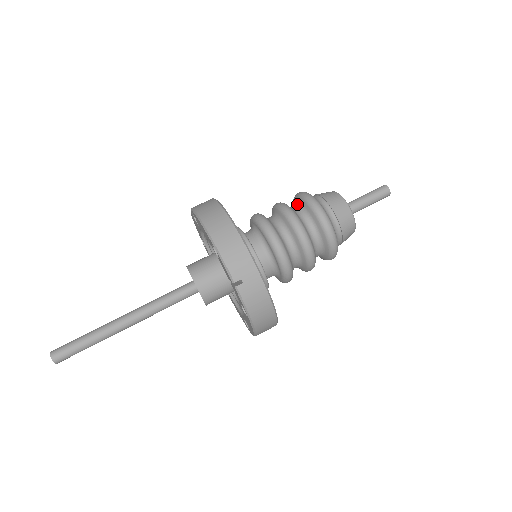
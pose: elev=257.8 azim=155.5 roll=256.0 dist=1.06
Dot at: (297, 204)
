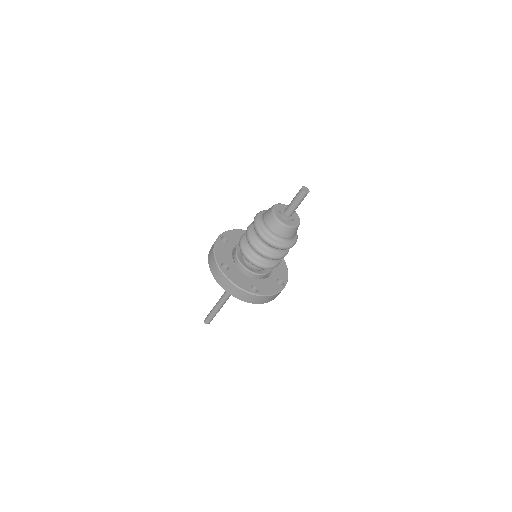
Dot at: occluded
